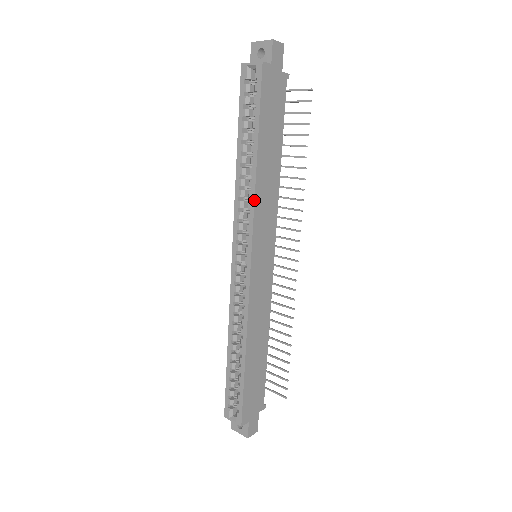
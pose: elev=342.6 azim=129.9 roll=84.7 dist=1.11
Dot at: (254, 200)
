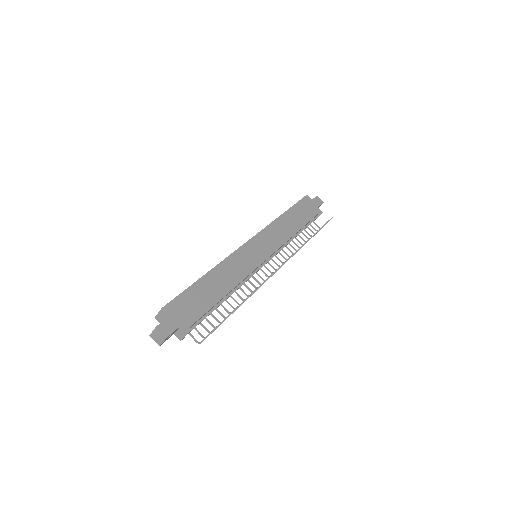
Dot at: (270, 223)
